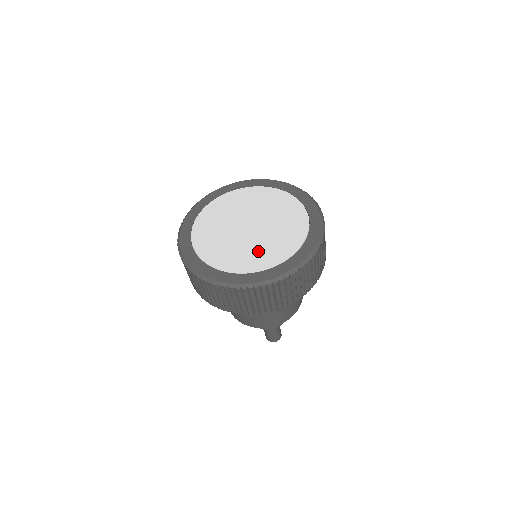
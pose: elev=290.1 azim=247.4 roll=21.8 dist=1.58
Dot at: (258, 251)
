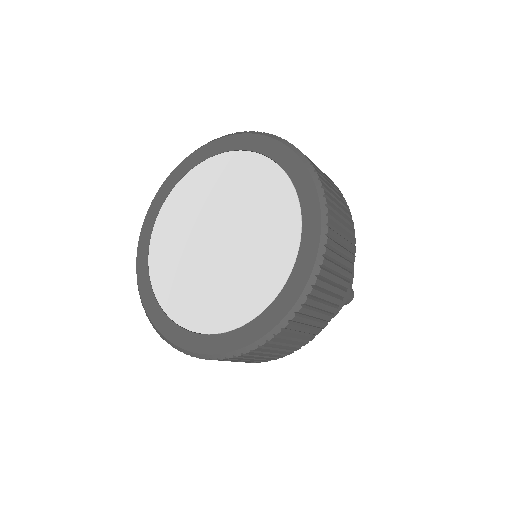
Dot at: (228, 289)
